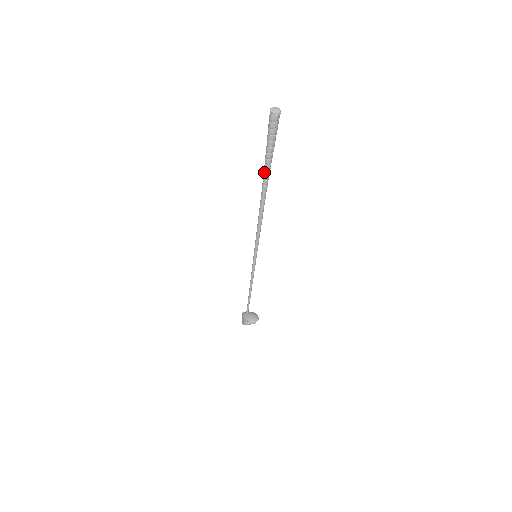
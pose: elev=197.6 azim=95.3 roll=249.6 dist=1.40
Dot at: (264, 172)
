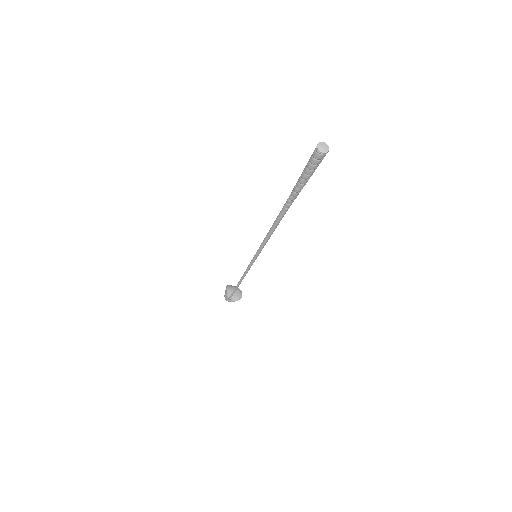
Dot at: (290, 197)
